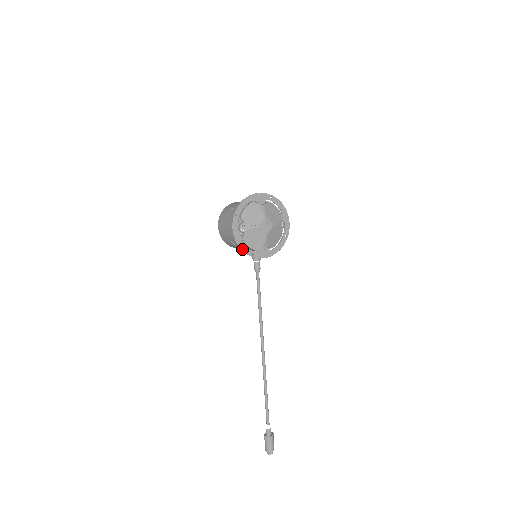
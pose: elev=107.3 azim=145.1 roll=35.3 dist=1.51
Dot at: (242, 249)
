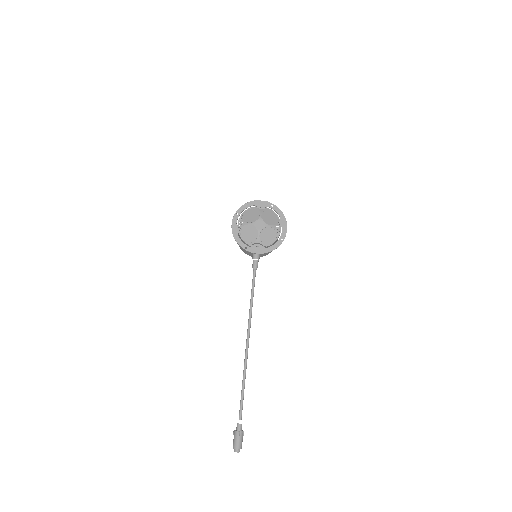
Dot at: (237, 241)
